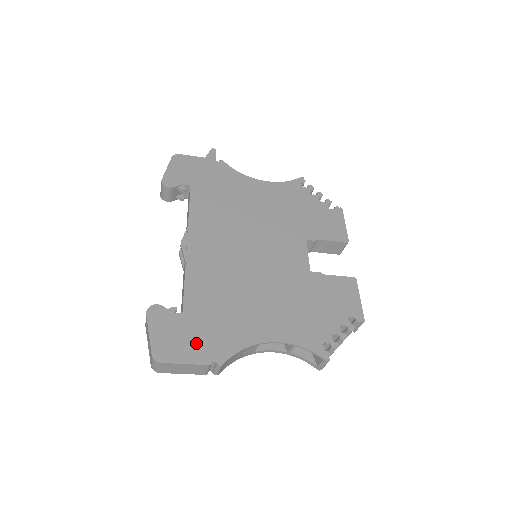
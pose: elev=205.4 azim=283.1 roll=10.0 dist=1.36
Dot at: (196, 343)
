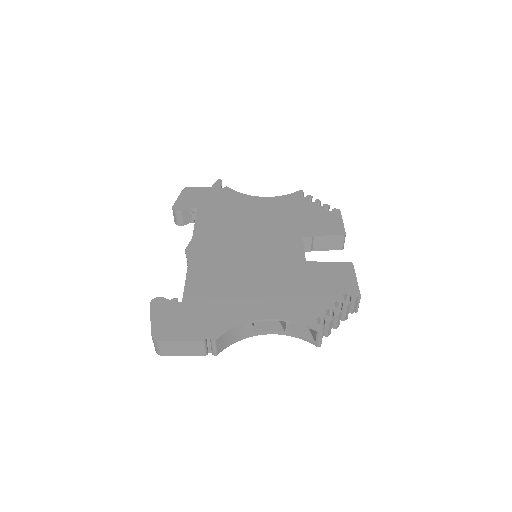
Dot at: (192, 324)
